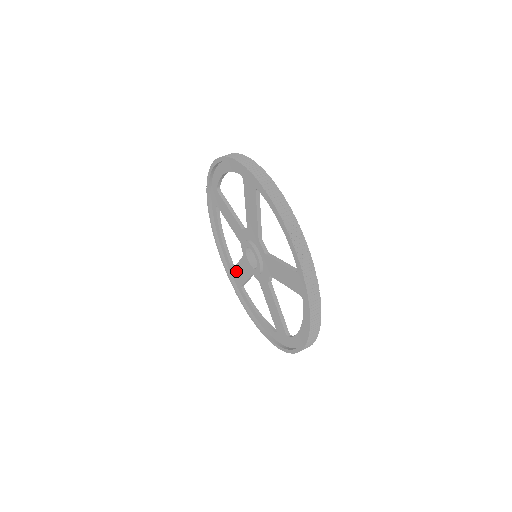
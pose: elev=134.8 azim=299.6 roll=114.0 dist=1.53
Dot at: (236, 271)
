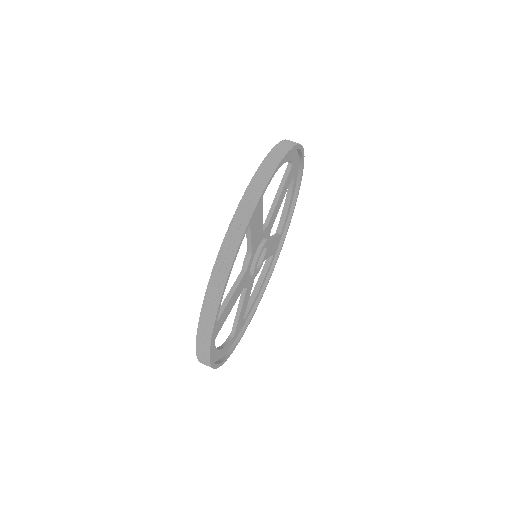
Dot at: occluded
